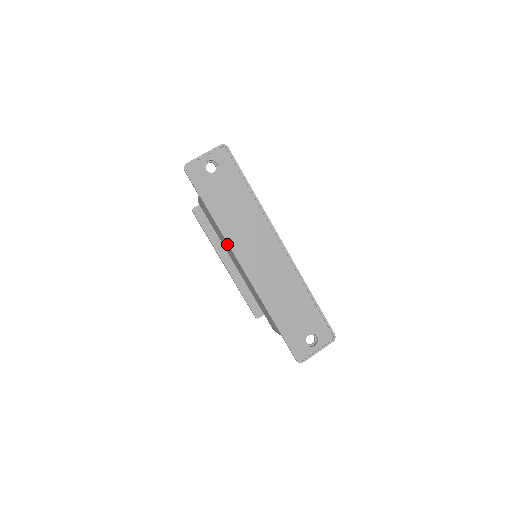
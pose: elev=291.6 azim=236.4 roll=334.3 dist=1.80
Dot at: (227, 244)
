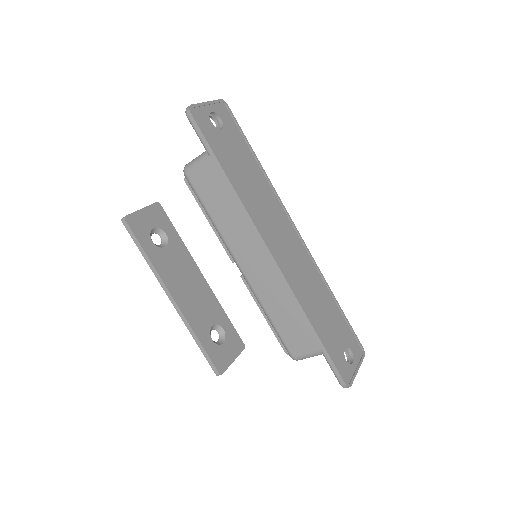
Dot at: (247, 221)
